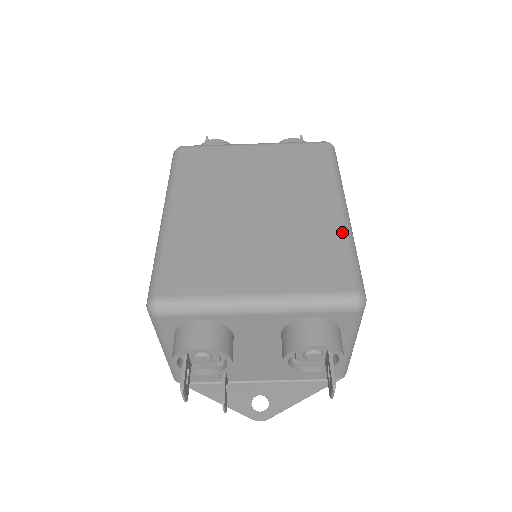
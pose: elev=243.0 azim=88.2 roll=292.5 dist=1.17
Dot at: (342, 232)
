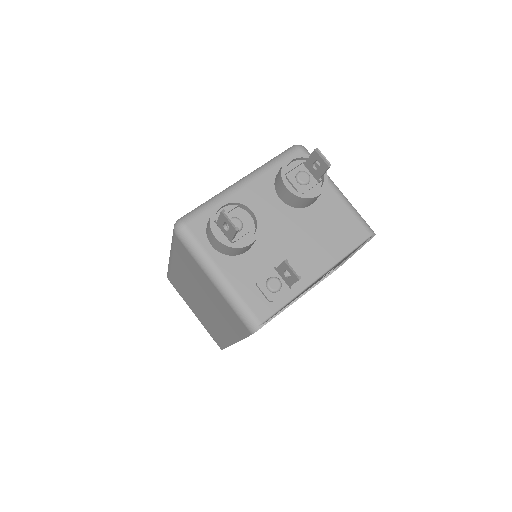
Dot at: occluded
